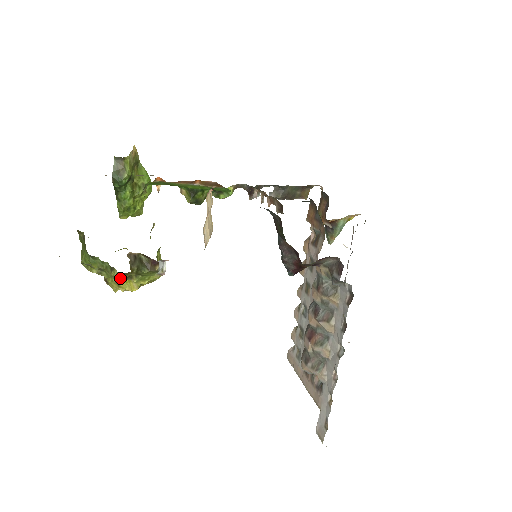
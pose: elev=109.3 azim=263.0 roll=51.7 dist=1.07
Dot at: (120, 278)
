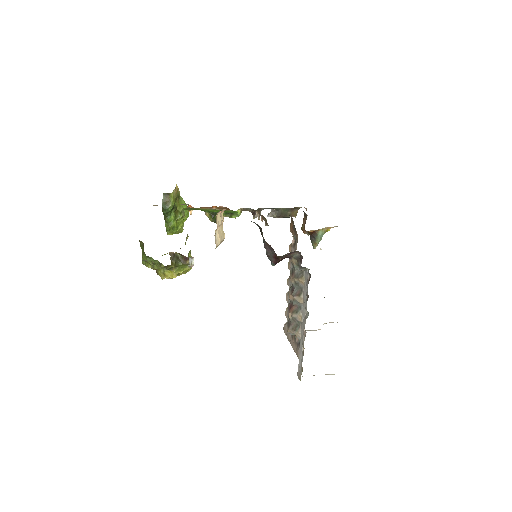
Dot at: (165, 269)
